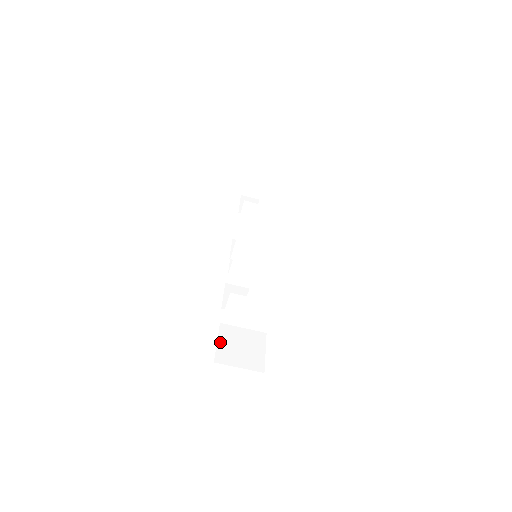
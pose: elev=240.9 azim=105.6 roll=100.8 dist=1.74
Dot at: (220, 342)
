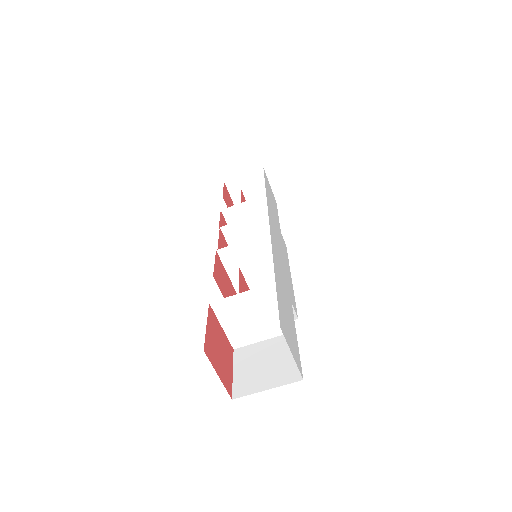
Dot at: (237, 371)
